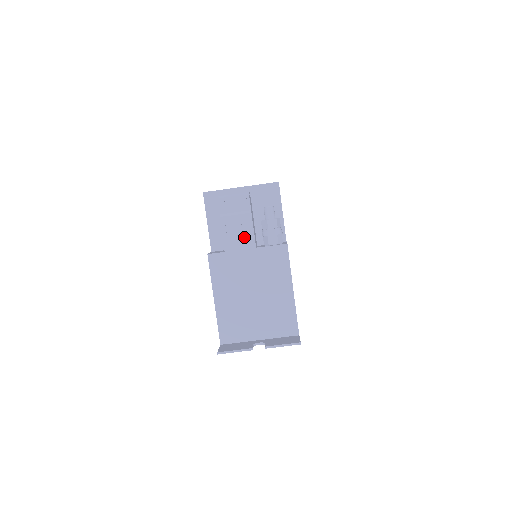
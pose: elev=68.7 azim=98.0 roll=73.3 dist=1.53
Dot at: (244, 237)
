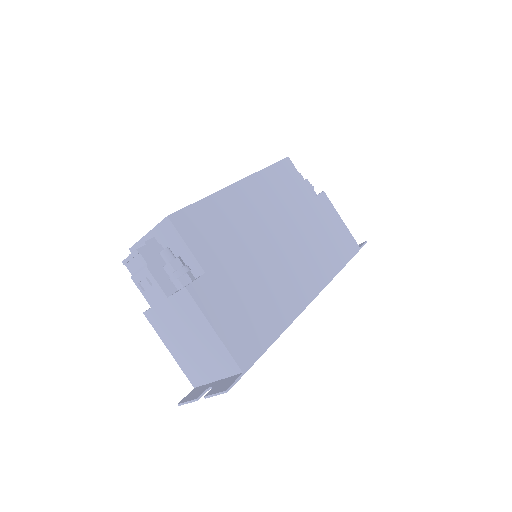
Dot at: (155, 291)
